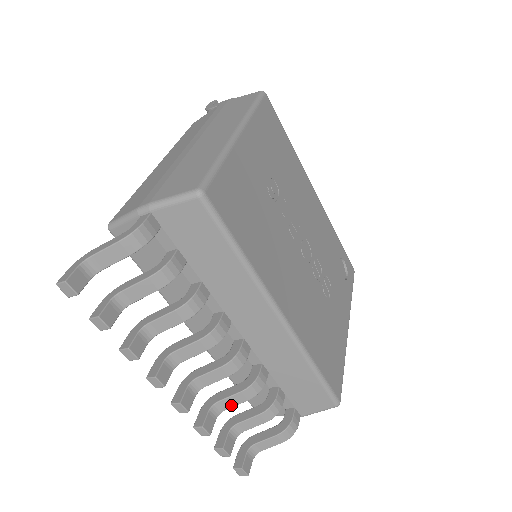
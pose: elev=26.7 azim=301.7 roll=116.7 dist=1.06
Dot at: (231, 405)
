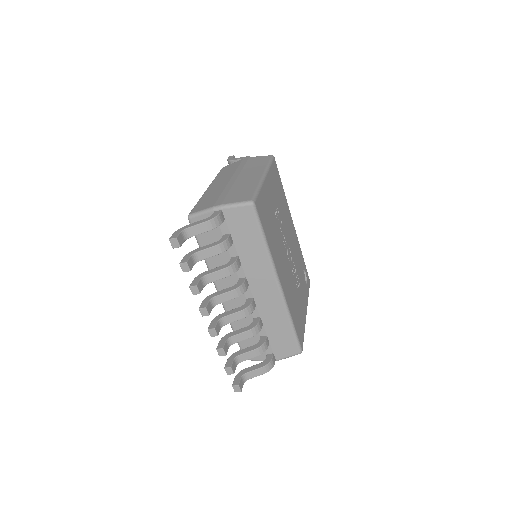
Dot at: (239, 340)
